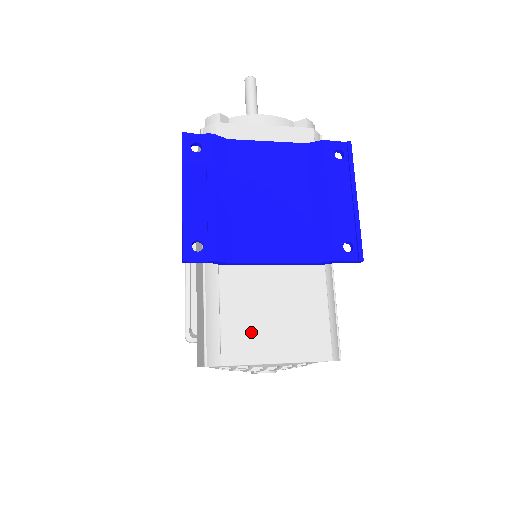
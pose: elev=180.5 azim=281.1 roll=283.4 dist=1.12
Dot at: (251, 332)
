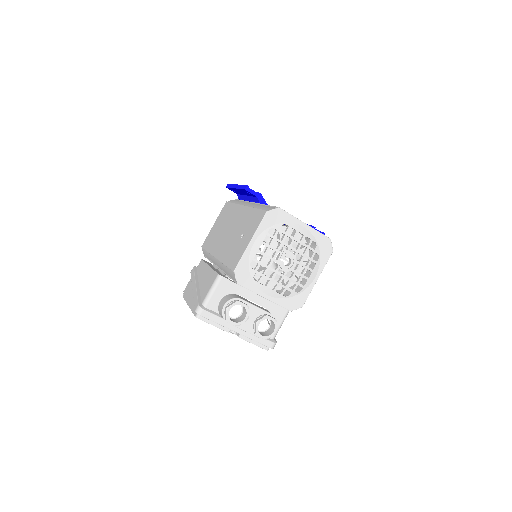
Dot at: occluded
